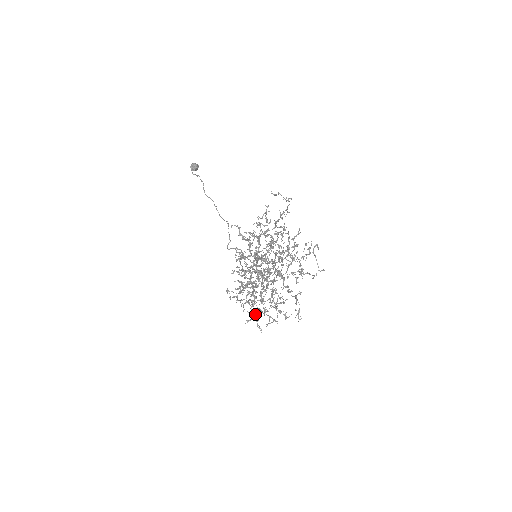
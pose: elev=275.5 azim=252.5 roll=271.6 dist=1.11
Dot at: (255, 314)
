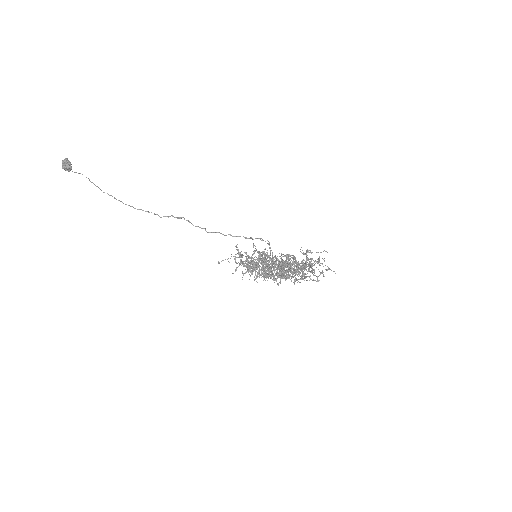
Dot at: occluded
